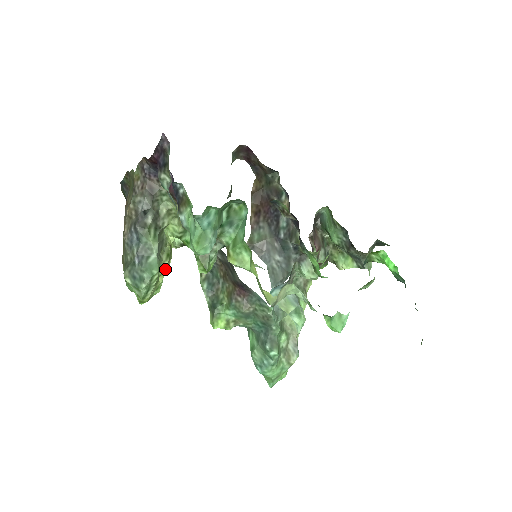
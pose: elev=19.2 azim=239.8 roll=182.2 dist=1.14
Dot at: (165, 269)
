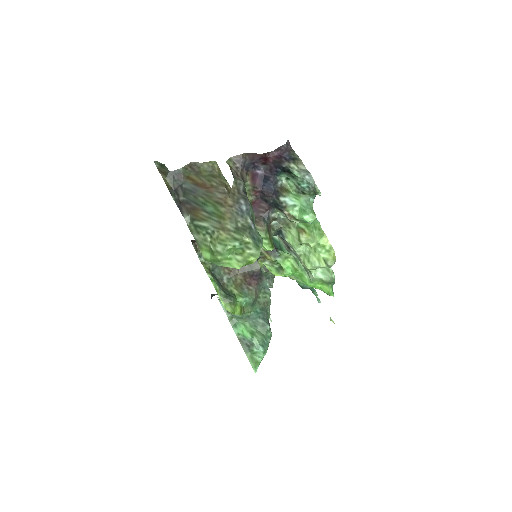
Dot at: occluded
